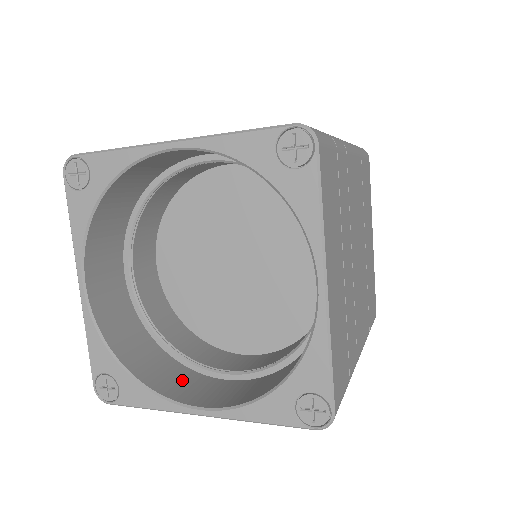
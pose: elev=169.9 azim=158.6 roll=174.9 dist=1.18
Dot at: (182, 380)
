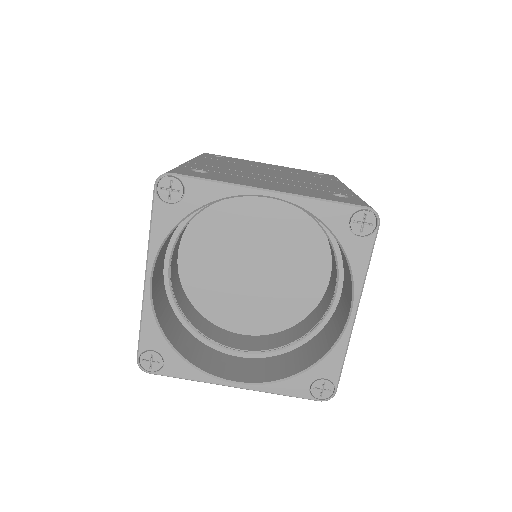
Dot at: (208, 356)
